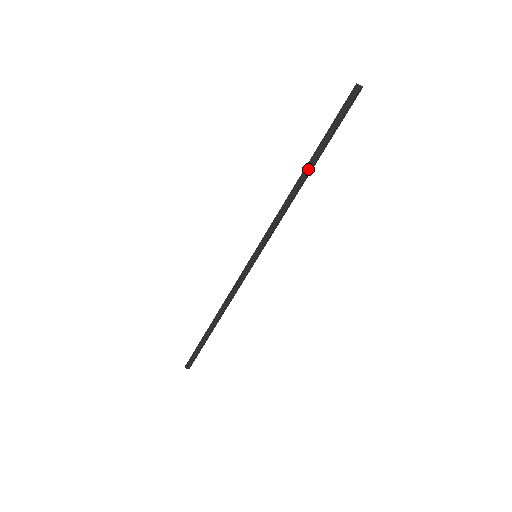
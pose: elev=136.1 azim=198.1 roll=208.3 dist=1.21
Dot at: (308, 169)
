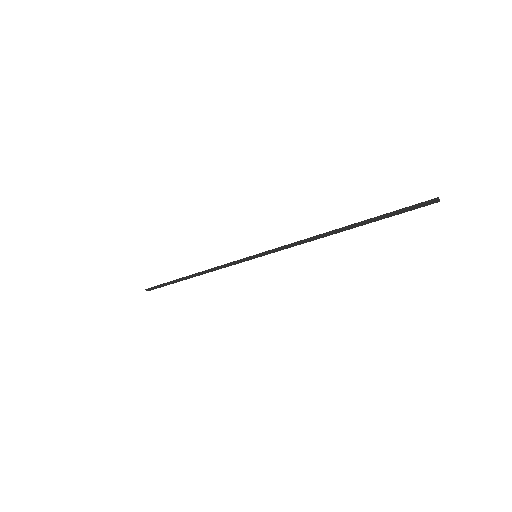
Dot at: occluded
